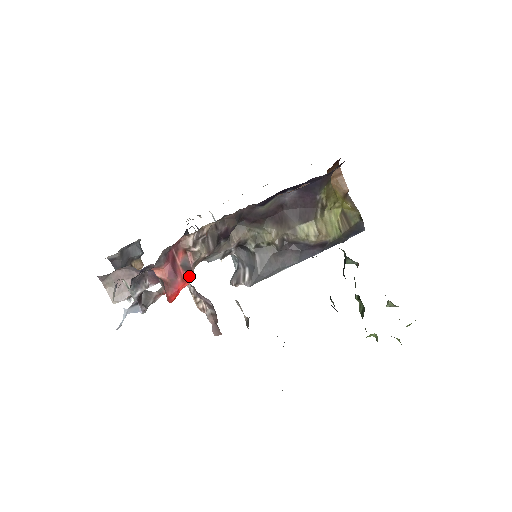
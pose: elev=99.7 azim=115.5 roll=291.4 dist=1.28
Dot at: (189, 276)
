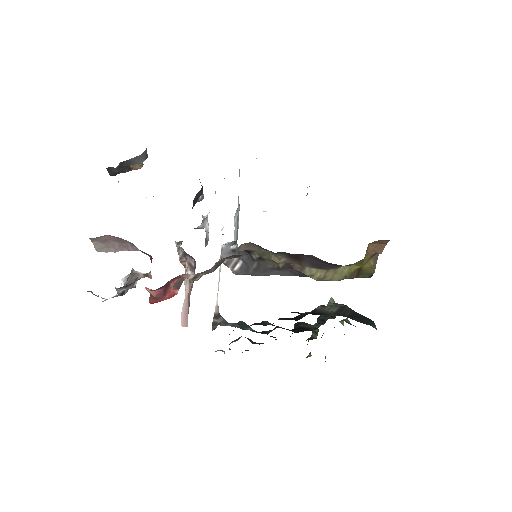
Dot at: occluded
